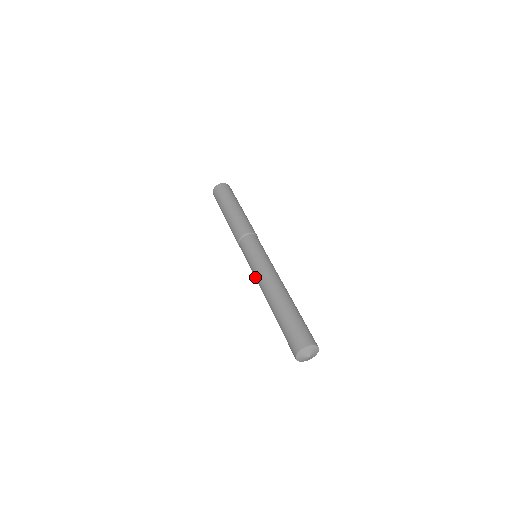
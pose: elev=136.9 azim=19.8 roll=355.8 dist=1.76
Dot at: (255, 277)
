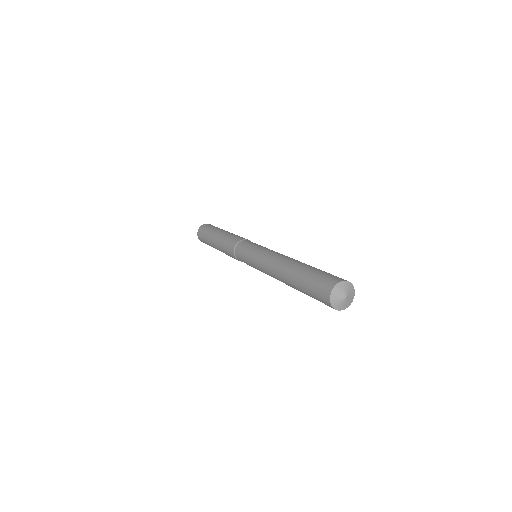
Dot at: (260, 261)
